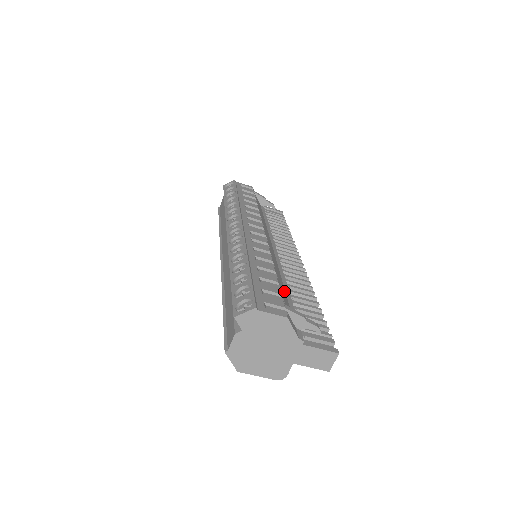
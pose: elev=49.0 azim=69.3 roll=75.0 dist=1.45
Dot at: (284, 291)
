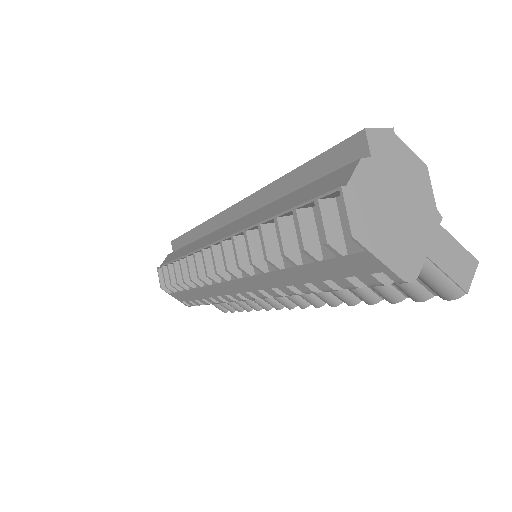
Dot at: occluded
